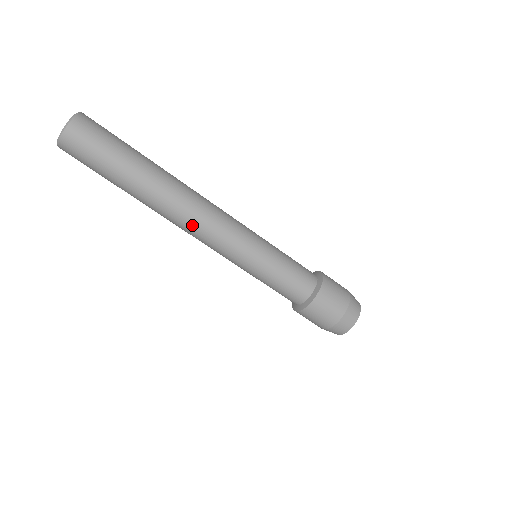
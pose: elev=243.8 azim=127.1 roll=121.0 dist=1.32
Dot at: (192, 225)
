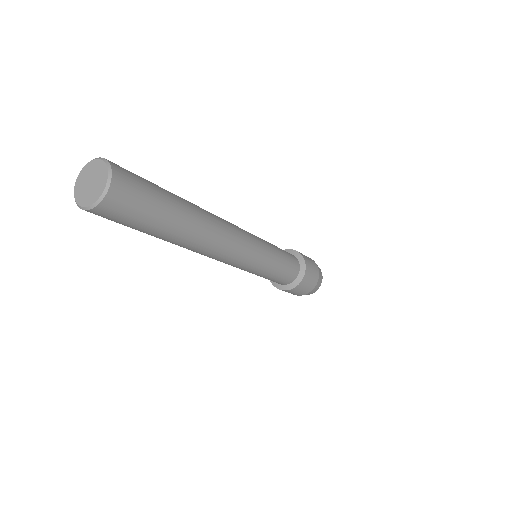
Dot at: occluded
